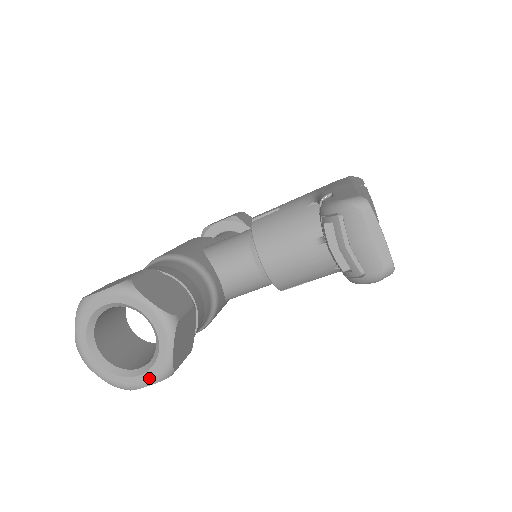
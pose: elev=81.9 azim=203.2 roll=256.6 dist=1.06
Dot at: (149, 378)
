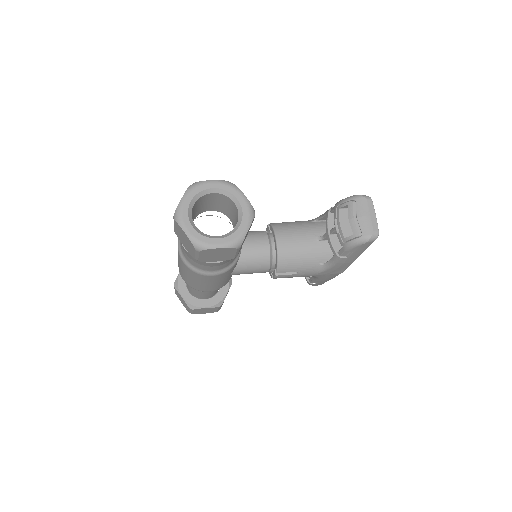
Dot at: (225, 242)
